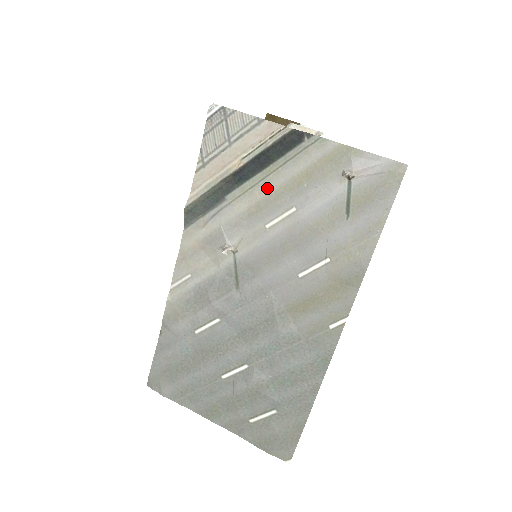
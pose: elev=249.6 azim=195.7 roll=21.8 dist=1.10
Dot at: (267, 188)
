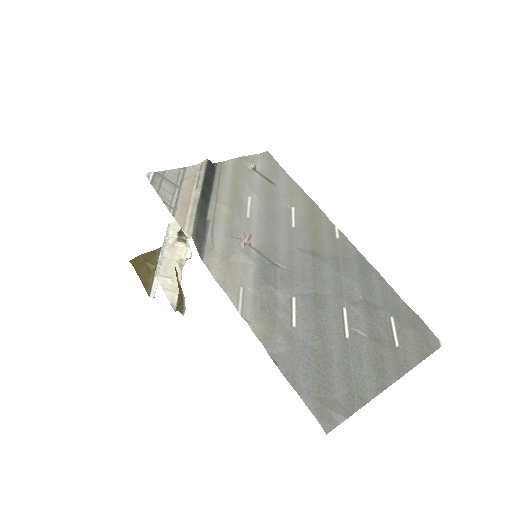
Dot at: (224, 198)
